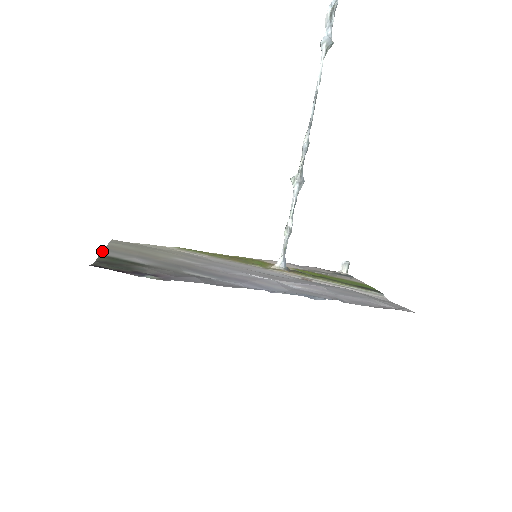
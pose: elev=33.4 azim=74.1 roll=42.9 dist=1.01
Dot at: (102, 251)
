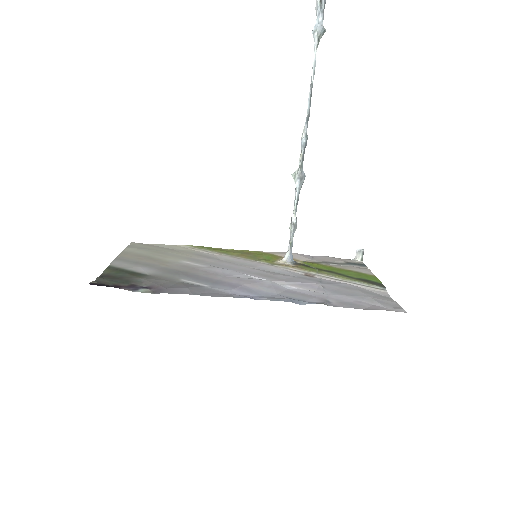
Dot at: (112, 261)
